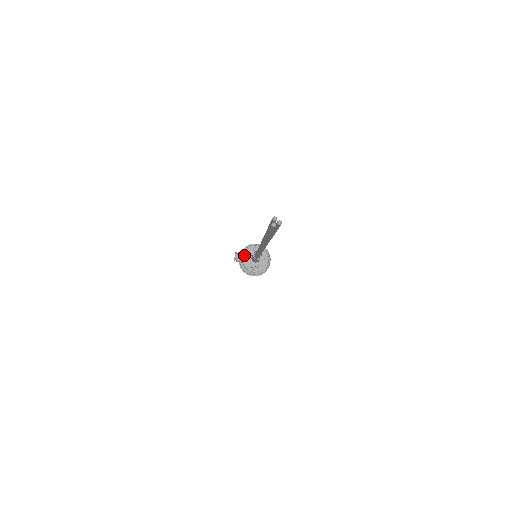
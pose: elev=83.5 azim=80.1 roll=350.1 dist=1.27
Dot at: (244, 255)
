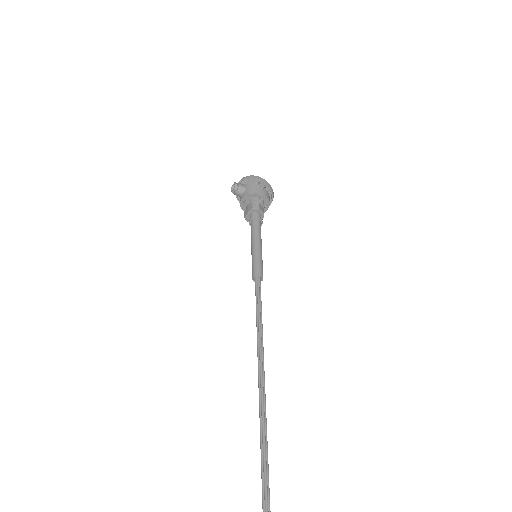
Dot at: (244, 197)
